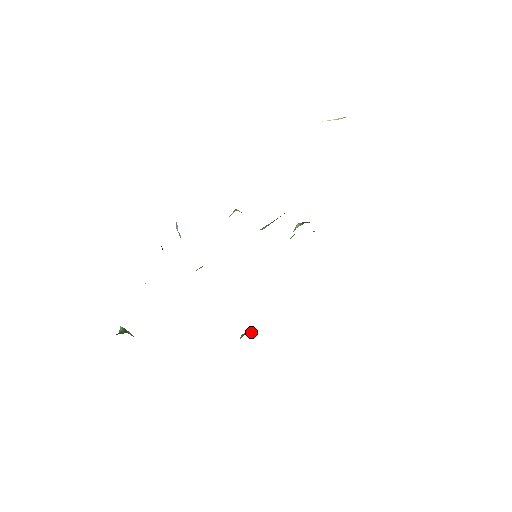
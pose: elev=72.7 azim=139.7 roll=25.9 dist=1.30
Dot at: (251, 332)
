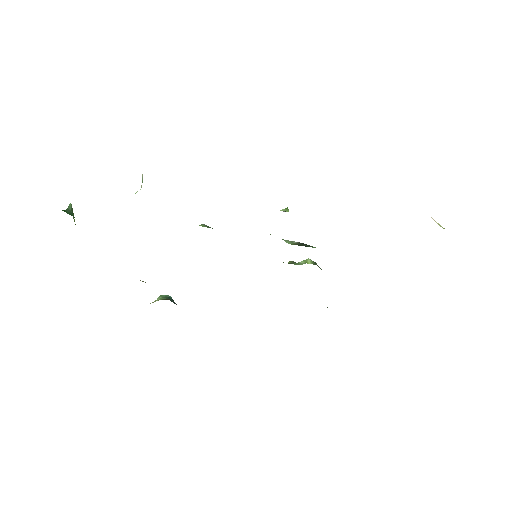
Dot at: occluded
